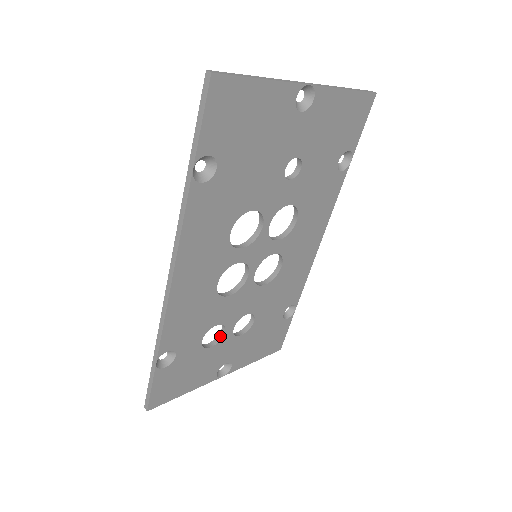
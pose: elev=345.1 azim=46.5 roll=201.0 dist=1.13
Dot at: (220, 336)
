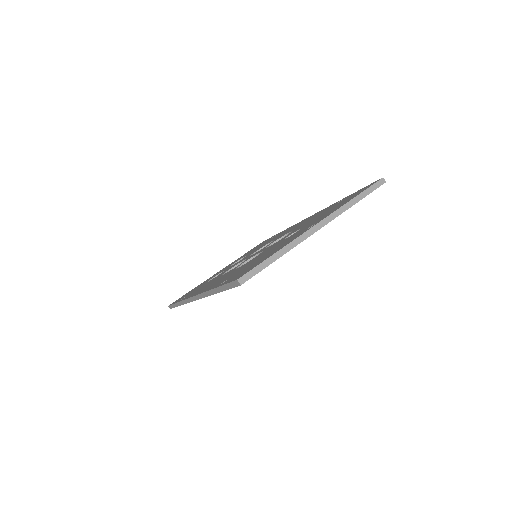
Dot at: occluded
